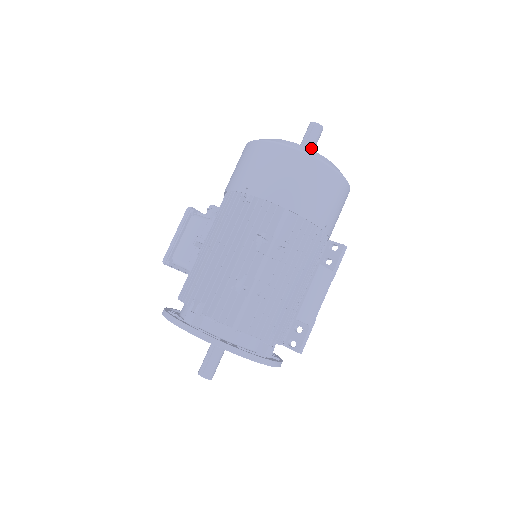
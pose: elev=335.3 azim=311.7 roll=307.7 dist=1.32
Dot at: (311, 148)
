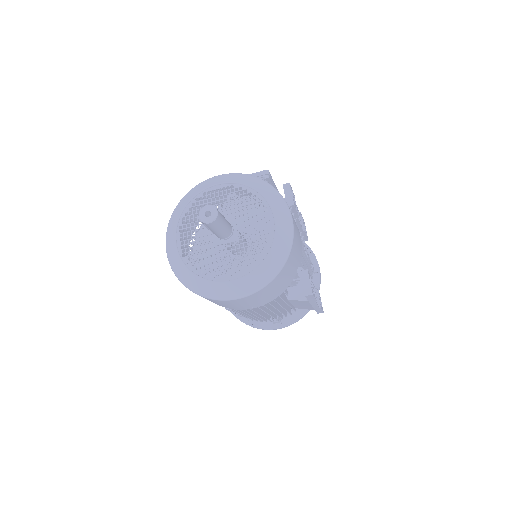
Dot at: (217, 234)
